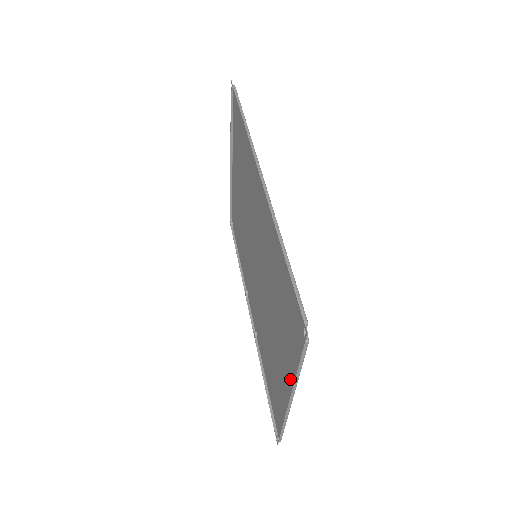
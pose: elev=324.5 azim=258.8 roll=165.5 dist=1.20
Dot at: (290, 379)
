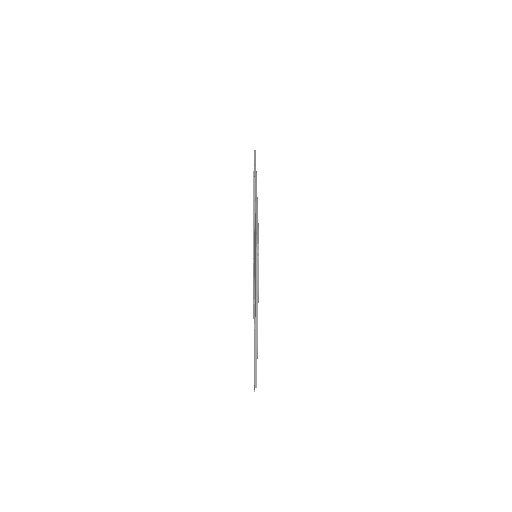
Dot at: occluded
